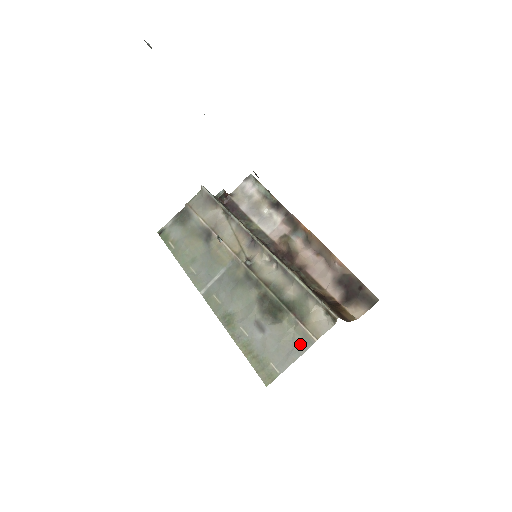
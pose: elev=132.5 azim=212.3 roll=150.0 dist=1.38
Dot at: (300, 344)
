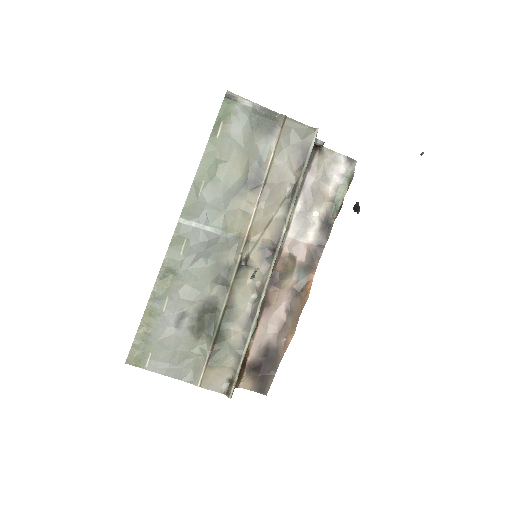
Dot at: (186, 371)
